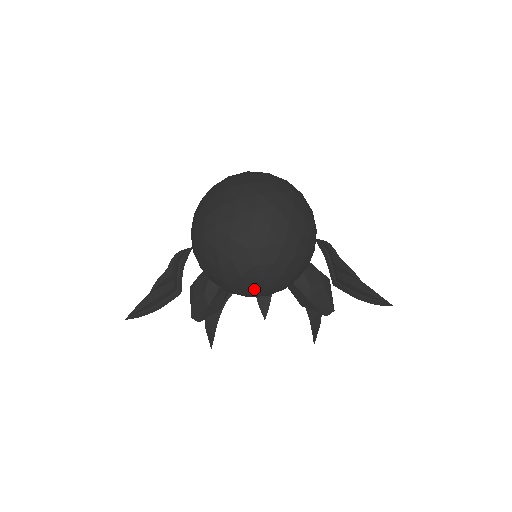
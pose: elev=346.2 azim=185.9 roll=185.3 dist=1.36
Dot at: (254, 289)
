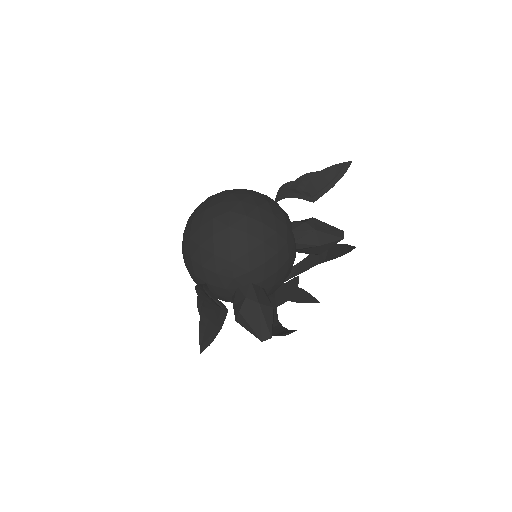
Dot at: (268, 240)
